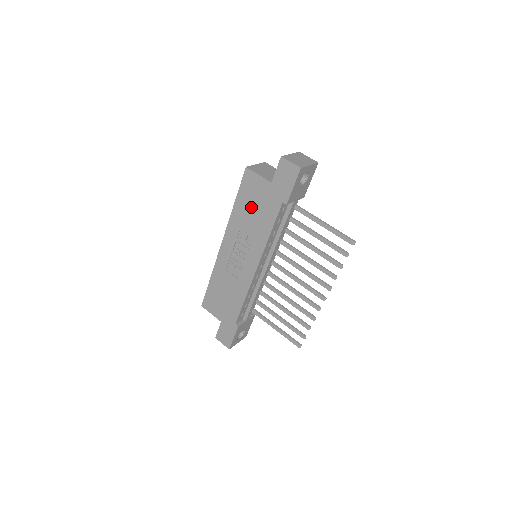
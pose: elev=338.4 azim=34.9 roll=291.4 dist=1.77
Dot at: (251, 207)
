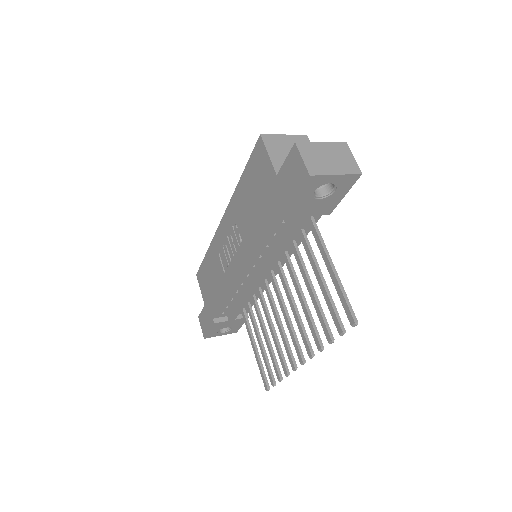
Dot at: (252, 194)
